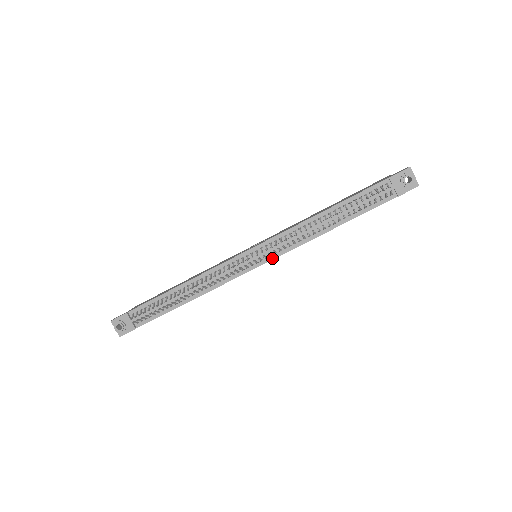
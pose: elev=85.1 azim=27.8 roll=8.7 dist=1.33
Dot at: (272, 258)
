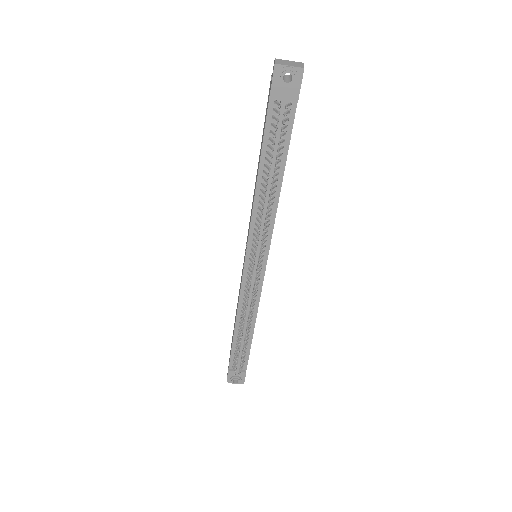
Dot at: (267, 251)
